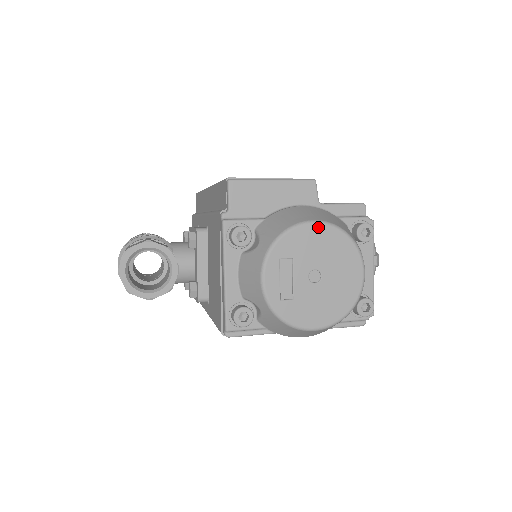
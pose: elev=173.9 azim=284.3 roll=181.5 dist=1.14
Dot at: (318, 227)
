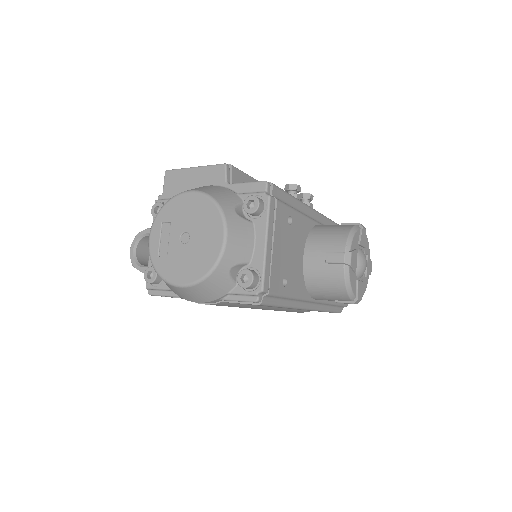
Dot at: (191, 195)
